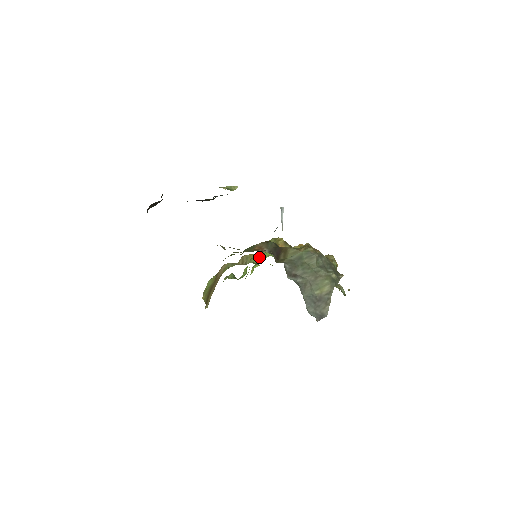
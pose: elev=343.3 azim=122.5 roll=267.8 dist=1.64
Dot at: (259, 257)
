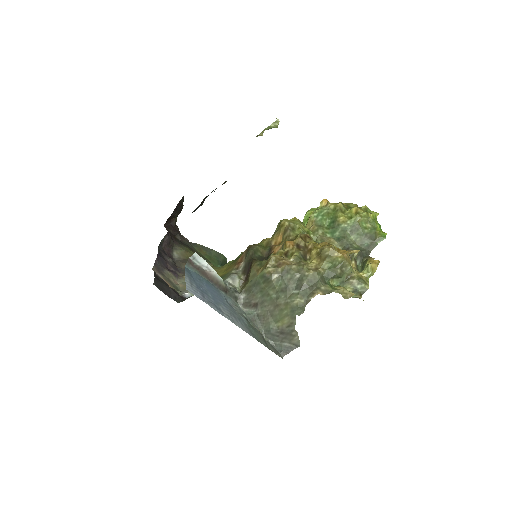
Dot at: occluded
